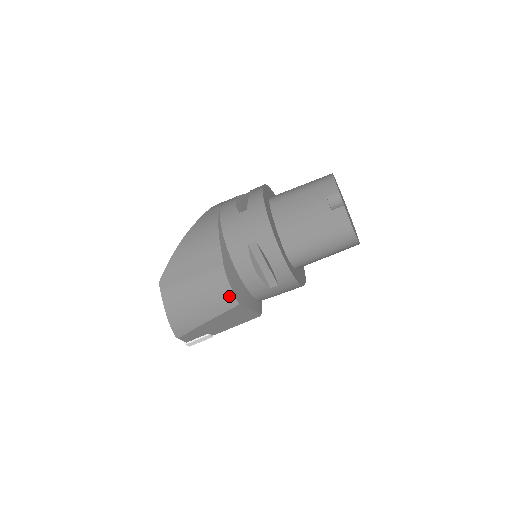
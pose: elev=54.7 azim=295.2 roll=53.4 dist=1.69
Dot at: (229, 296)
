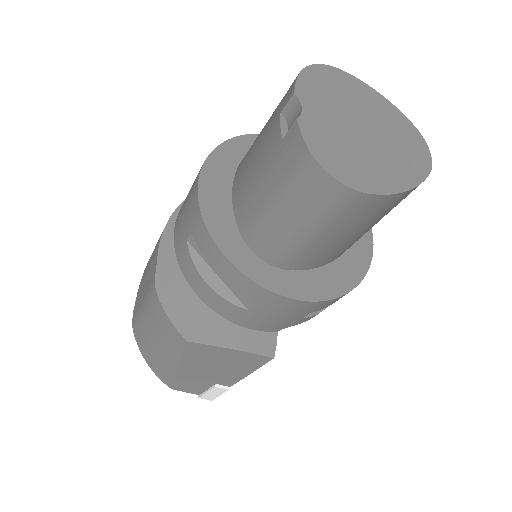
Dot at: (171, 328)
